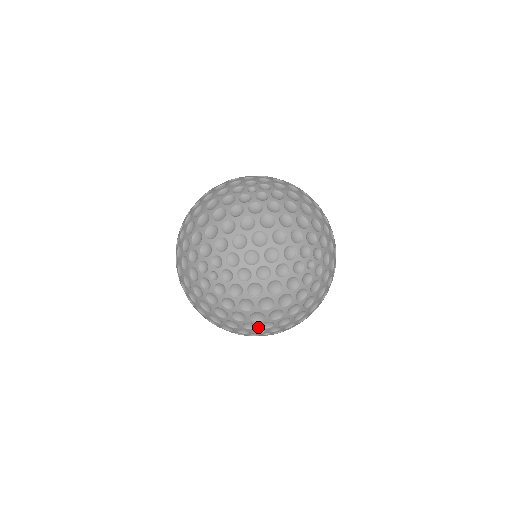
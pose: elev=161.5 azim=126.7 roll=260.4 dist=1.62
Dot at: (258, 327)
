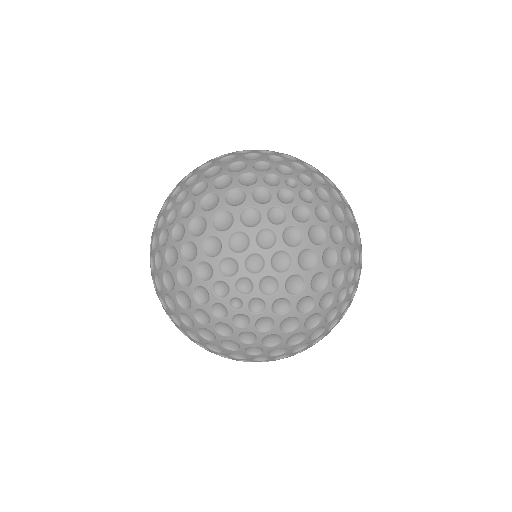
Dot at: (351, 259)
